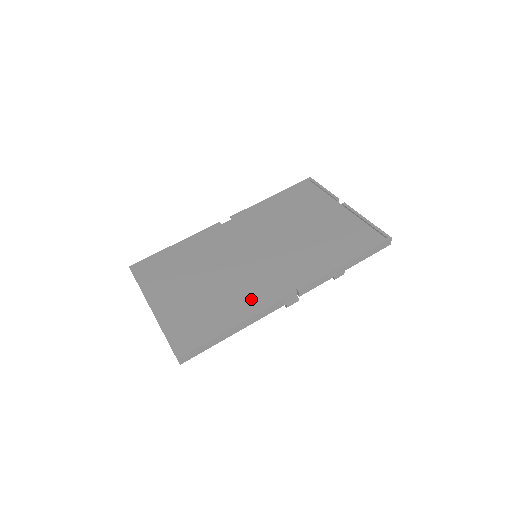
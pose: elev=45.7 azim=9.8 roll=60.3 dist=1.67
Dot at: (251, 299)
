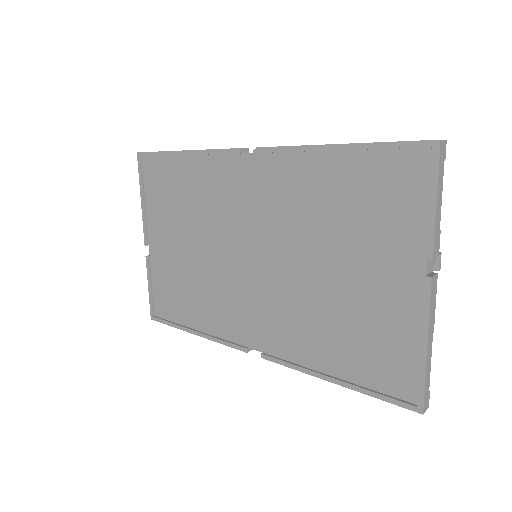
Dot at: (220, 318)
